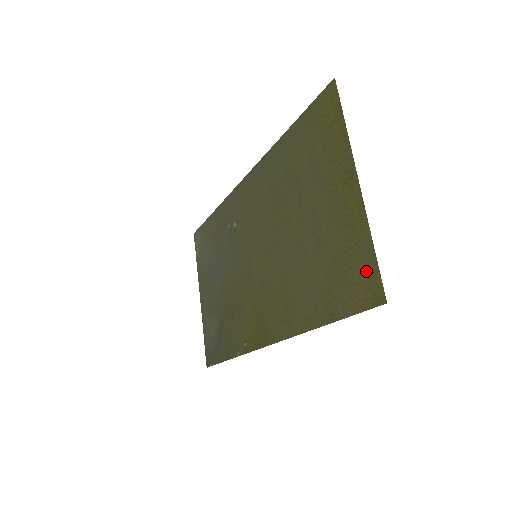
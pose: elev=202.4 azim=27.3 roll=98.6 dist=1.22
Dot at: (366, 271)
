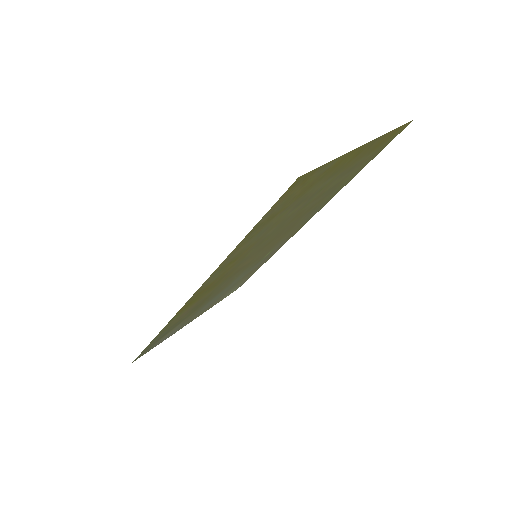
Dot at: (310, 178)
